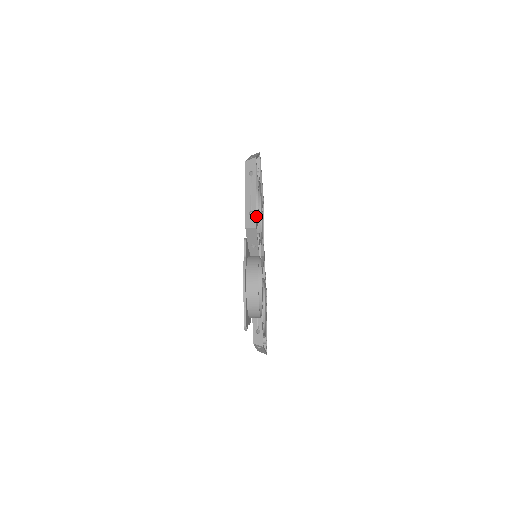
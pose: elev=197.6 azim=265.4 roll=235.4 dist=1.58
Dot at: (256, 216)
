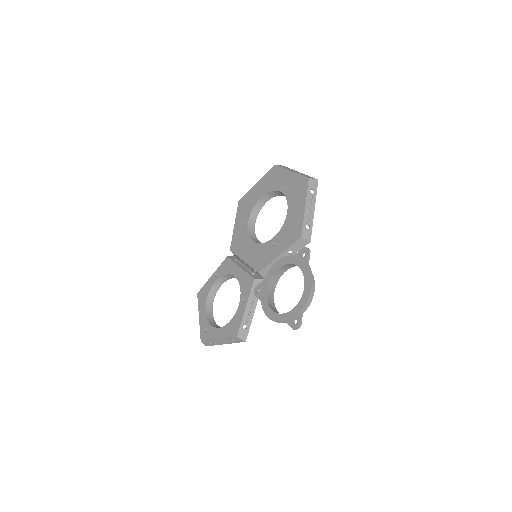
Dot at: (310, 230)
